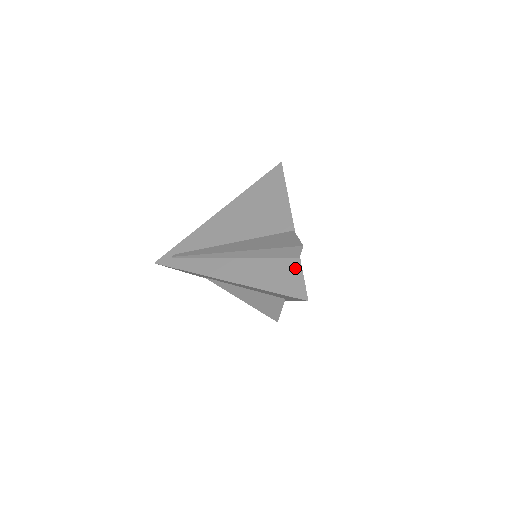
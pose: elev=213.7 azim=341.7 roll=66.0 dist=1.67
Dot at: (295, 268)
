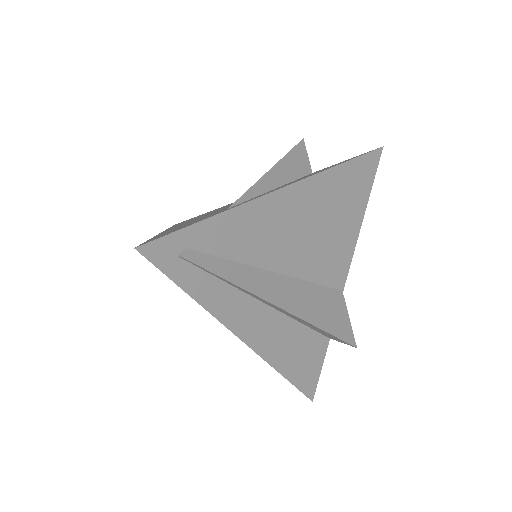
Dot at: (321, 352)
